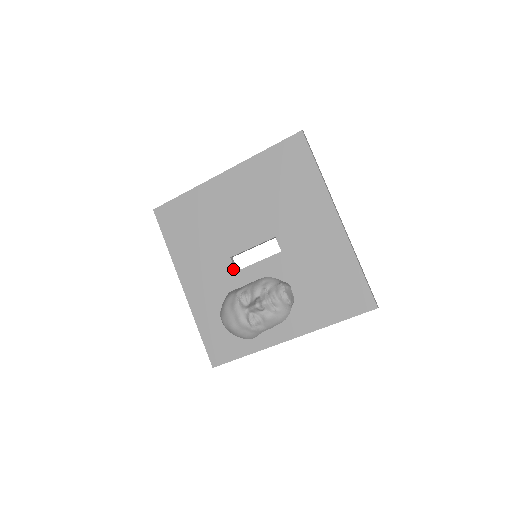
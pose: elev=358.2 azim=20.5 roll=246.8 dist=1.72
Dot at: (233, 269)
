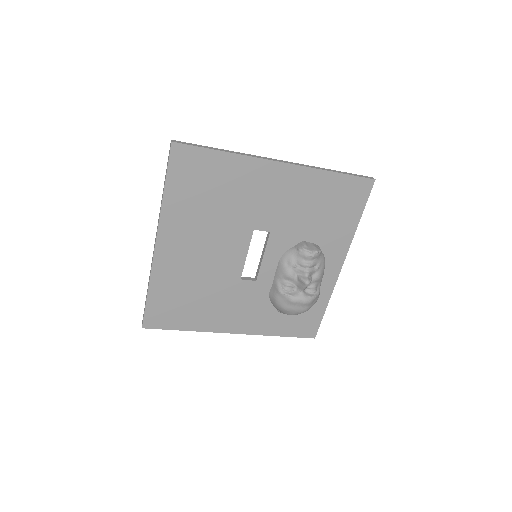
Dot at: (252, 282)
